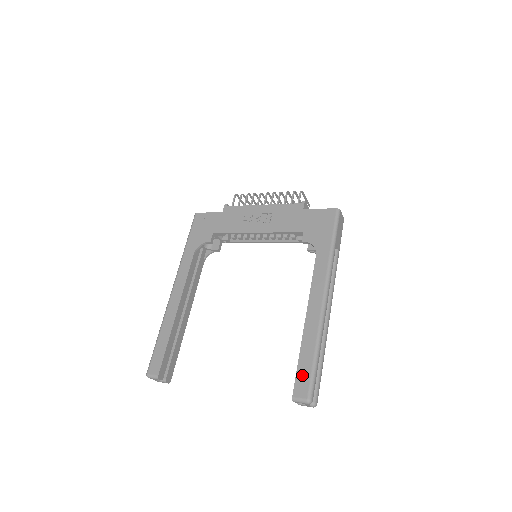
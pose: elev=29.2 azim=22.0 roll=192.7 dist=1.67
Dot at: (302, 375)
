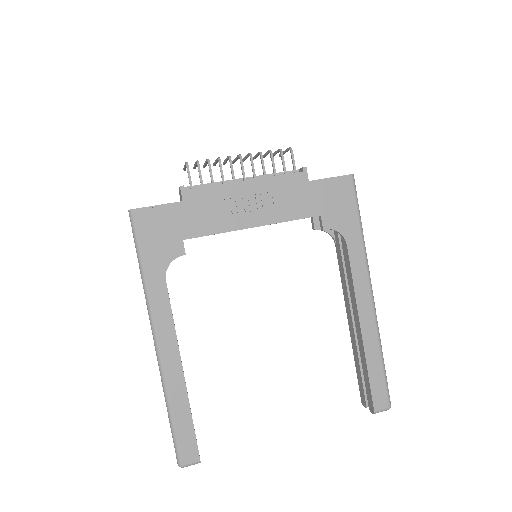
Dot at: (377, 387)
